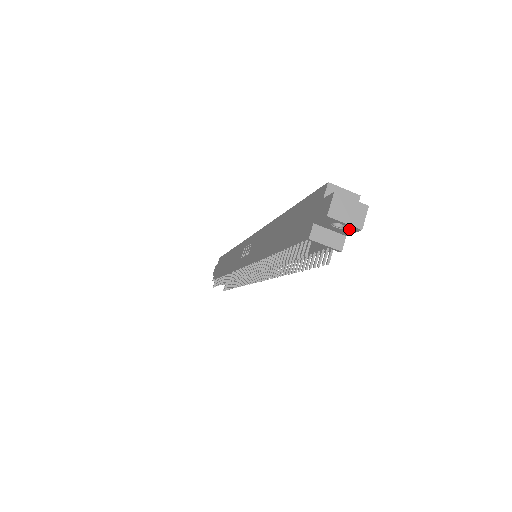
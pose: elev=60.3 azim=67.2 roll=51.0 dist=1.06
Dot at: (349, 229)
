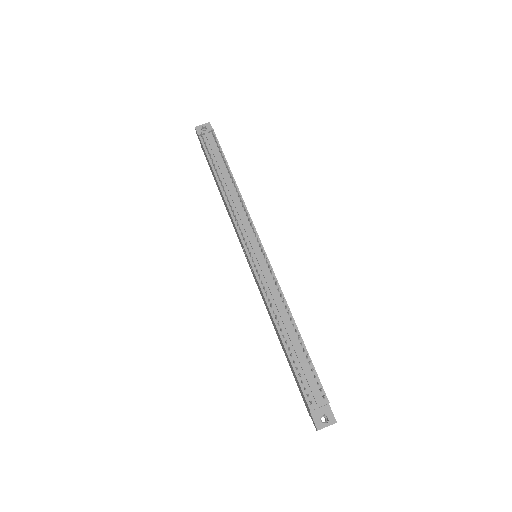
Dot at: (208, 127)
